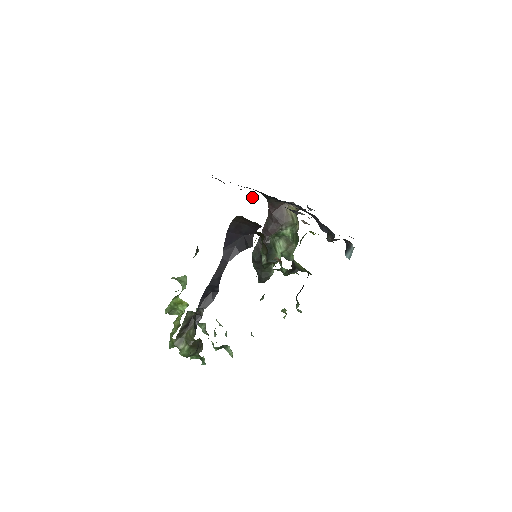
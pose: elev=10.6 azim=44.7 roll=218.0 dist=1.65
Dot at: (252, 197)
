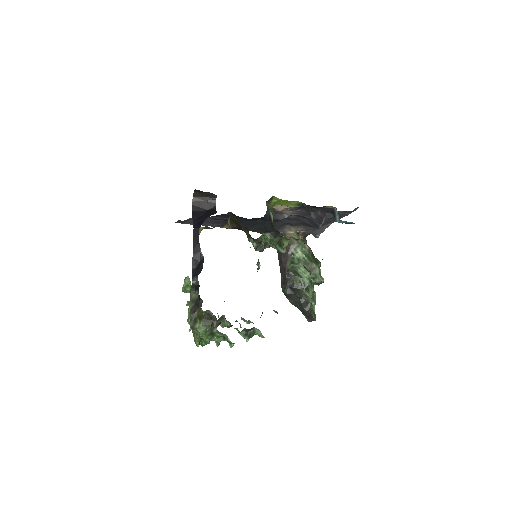
Dot at: (230, 214)
